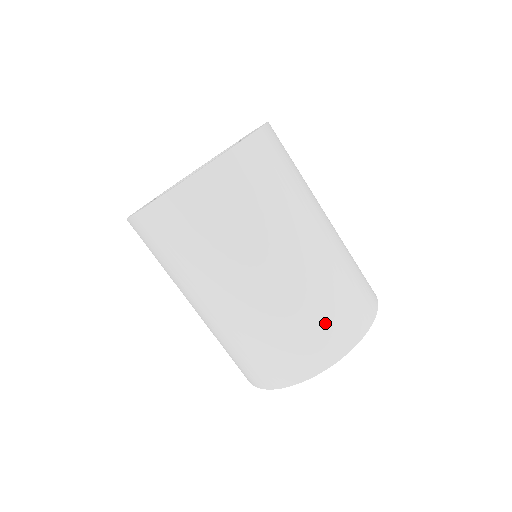
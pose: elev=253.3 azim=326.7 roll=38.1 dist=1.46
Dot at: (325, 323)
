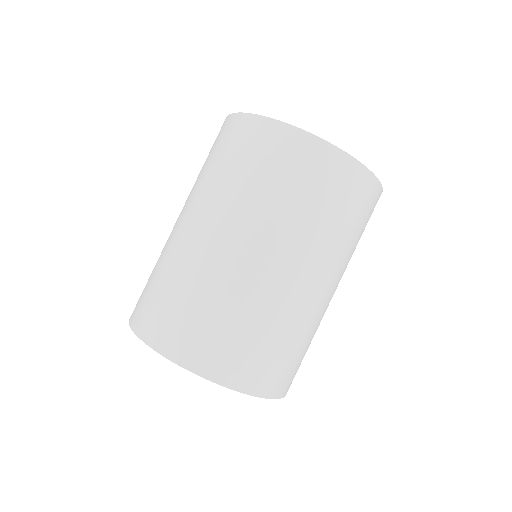
Dot at: (175, 308)
